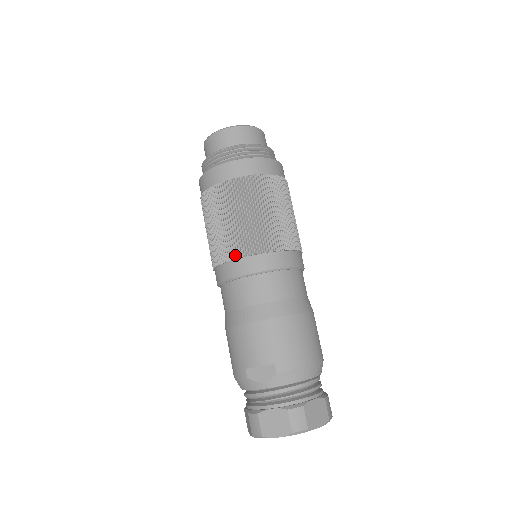
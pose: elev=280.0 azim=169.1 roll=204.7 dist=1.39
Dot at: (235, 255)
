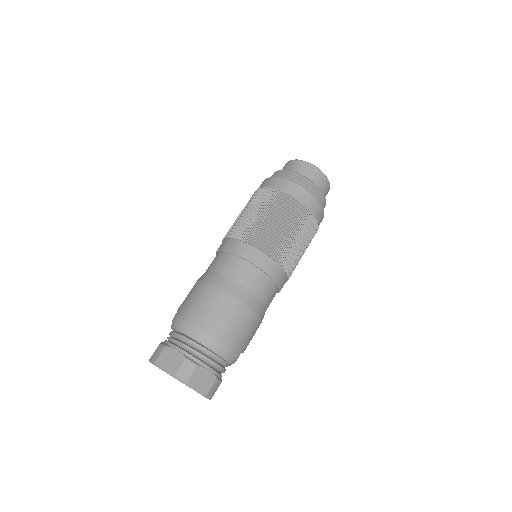
Dot at: occluded
